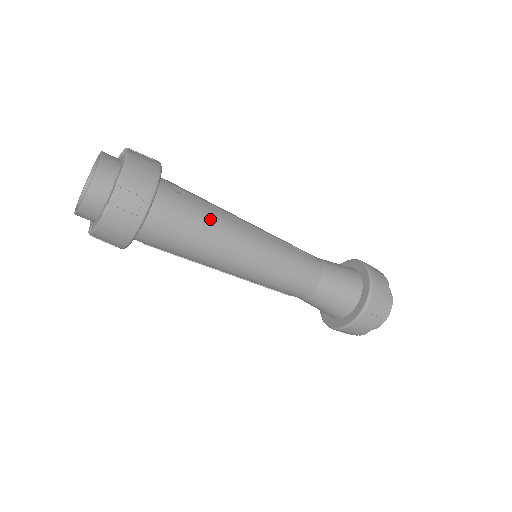
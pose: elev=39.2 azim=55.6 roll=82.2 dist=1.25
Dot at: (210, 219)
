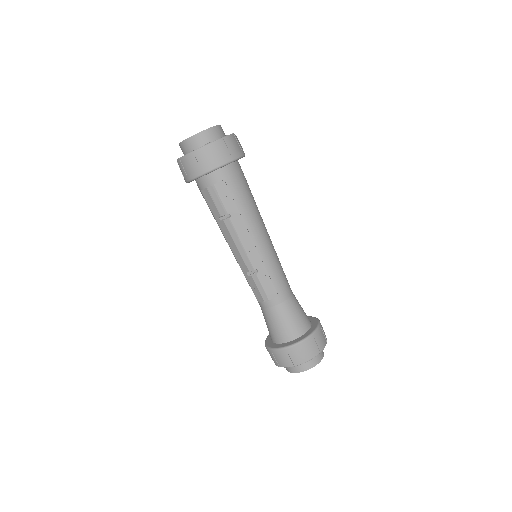
Dot at: occluded
